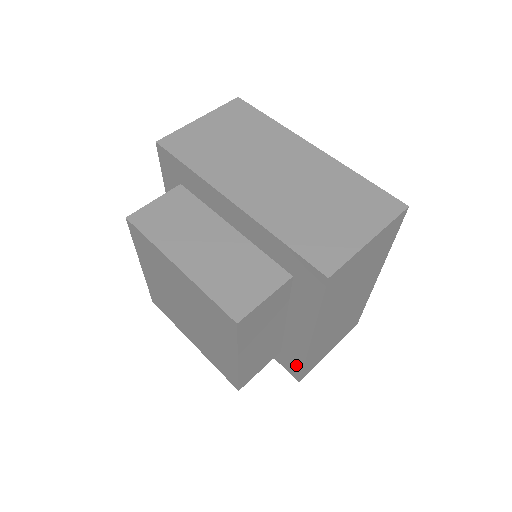
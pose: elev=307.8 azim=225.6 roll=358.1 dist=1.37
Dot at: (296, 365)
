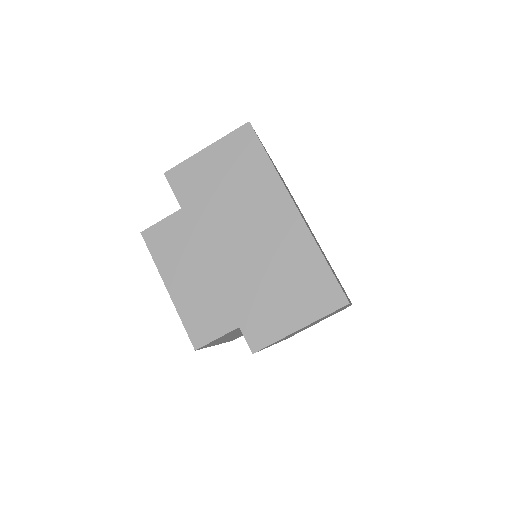
Dot at: occluded
